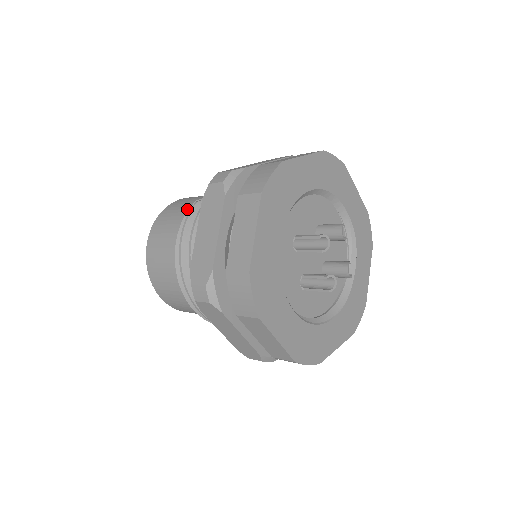
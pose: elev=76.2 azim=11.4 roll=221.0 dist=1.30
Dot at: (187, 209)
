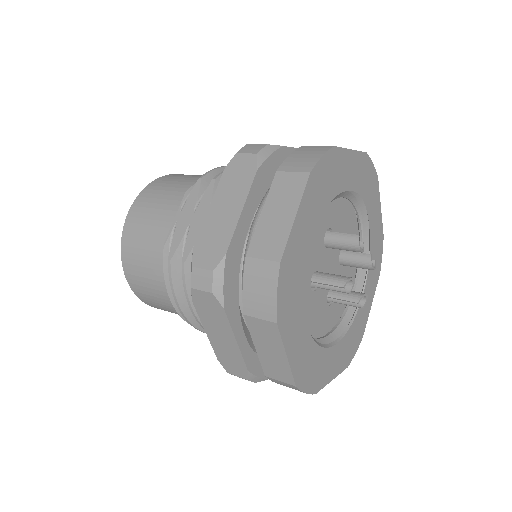
Dot at: (157, 254)
